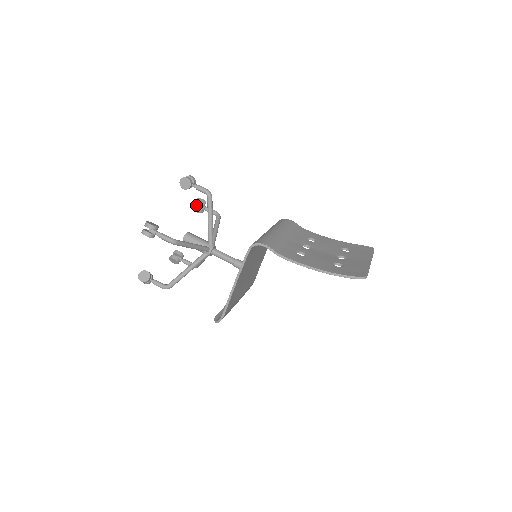
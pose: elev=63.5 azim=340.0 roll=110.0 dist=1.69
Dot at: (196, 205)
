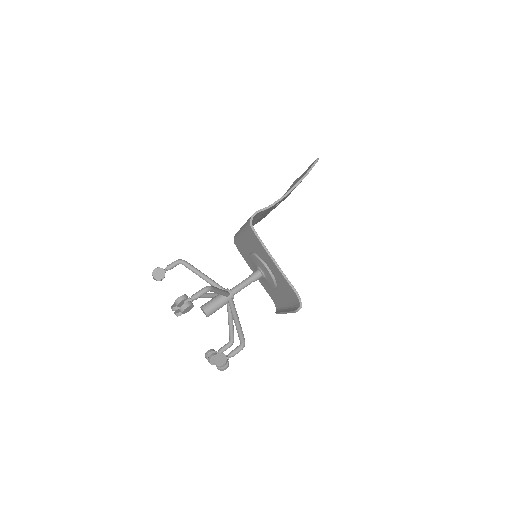
Dot at: (176, 308)
